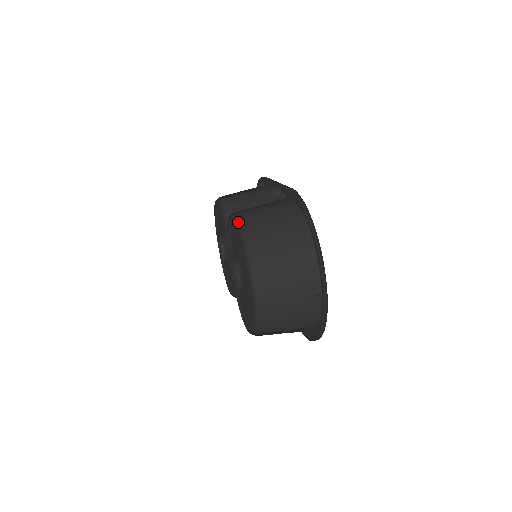
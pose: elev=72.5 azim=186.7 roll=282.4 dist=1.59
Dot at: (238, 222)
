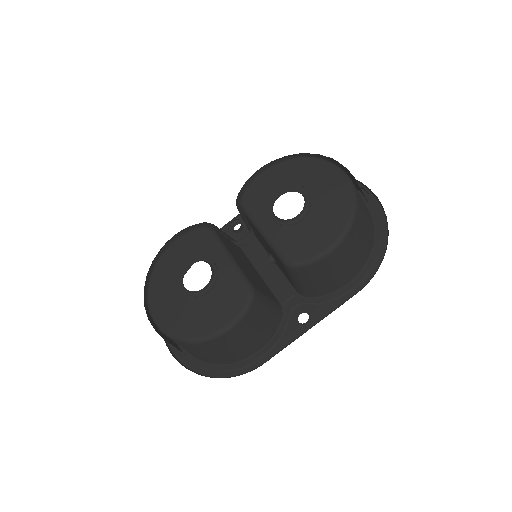
Dot at: (272, 165)
